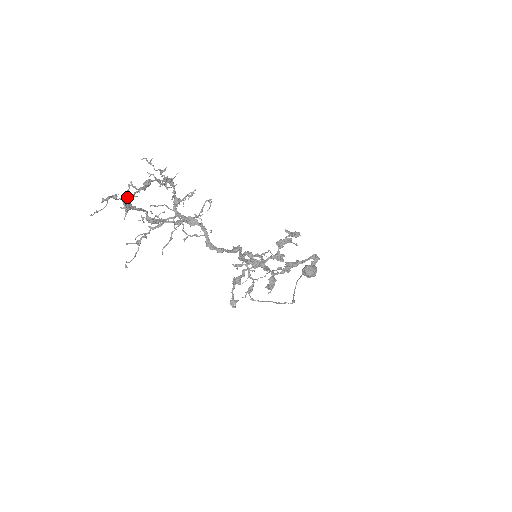
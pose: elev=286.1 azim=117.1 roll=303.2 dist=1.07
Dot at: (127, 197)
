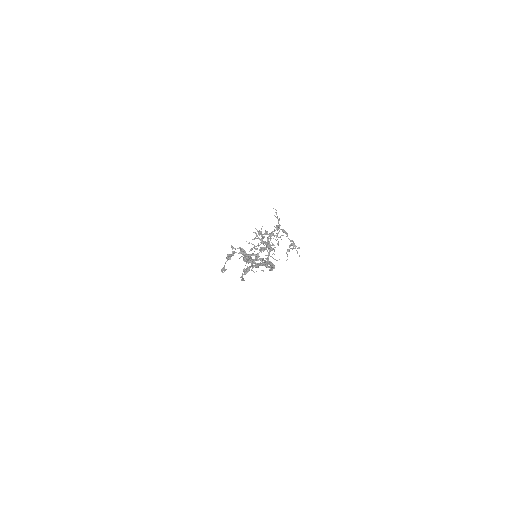
Dot at: (287, 250)
